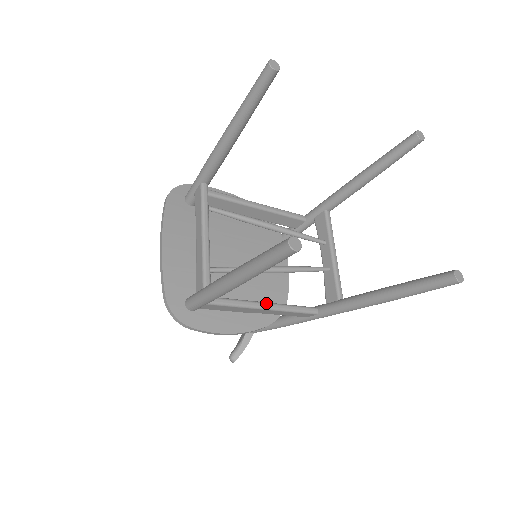
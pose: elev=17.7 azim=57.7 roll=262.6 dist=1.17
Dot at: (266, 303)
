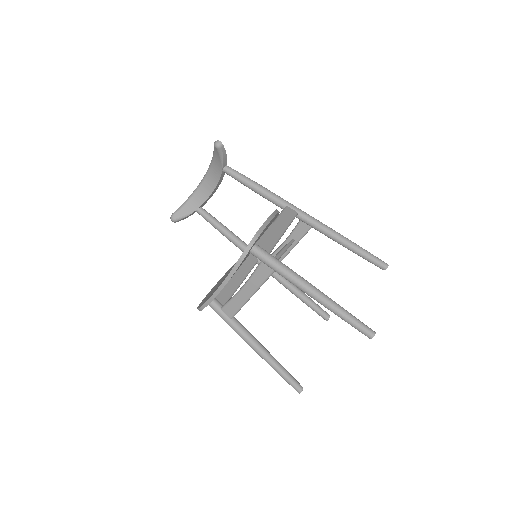
Dot at: occluded
